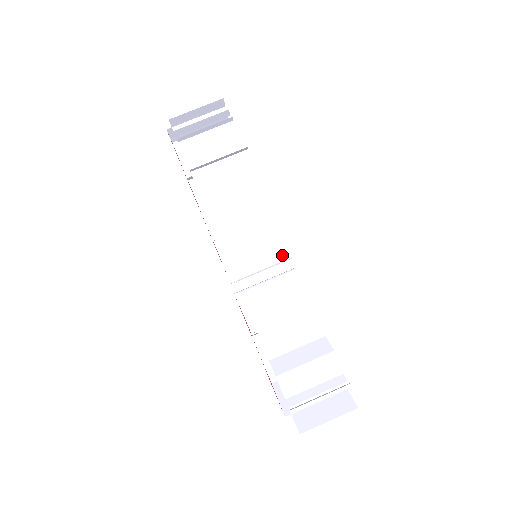
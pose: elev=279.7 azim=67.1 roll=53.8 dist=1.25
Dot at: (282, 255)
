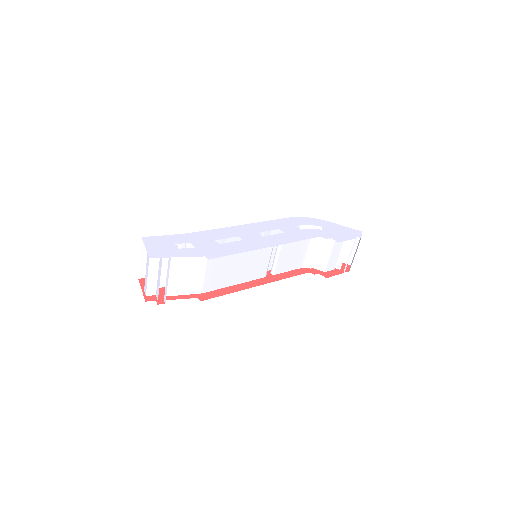
Dot at: occluded
